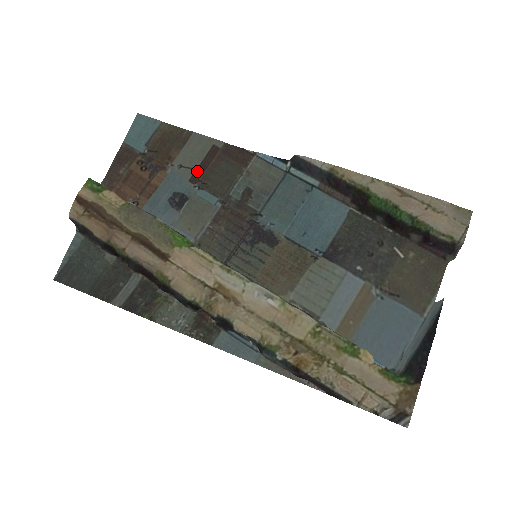
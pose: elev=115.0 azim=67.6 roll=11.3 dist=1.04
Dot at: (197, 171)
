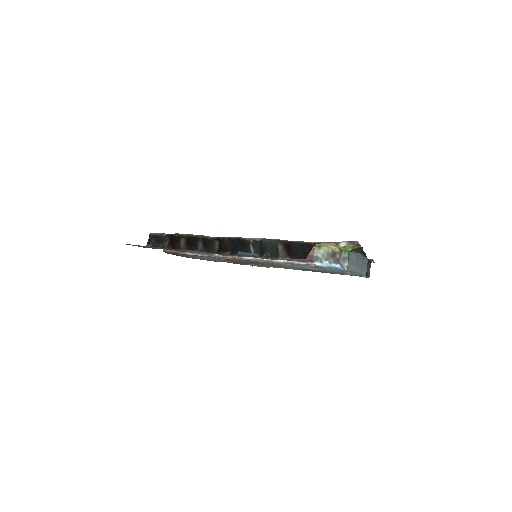
Dot at: (220, 261)
